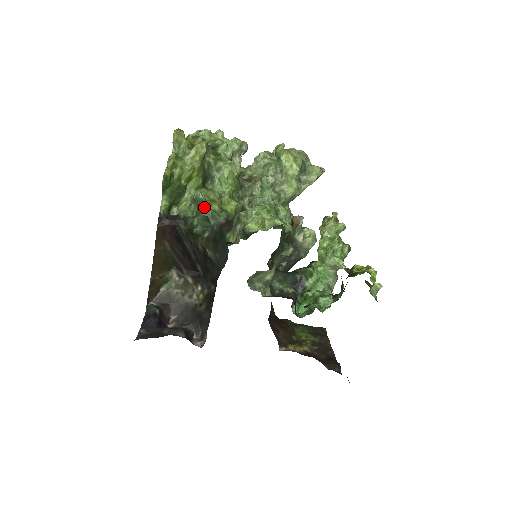
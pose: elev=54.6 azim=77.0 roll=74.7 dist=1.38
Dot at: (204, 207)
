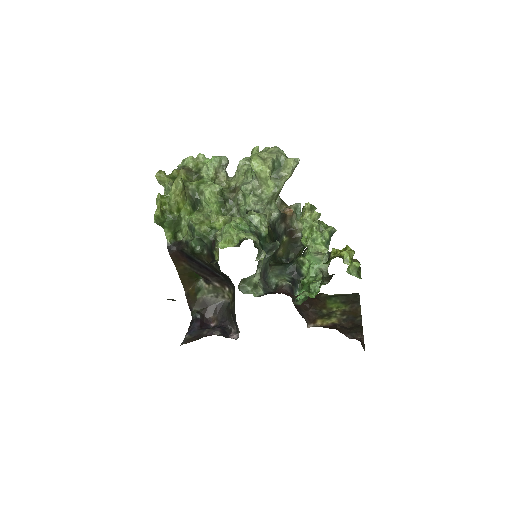
Dot at: (195, 231)
